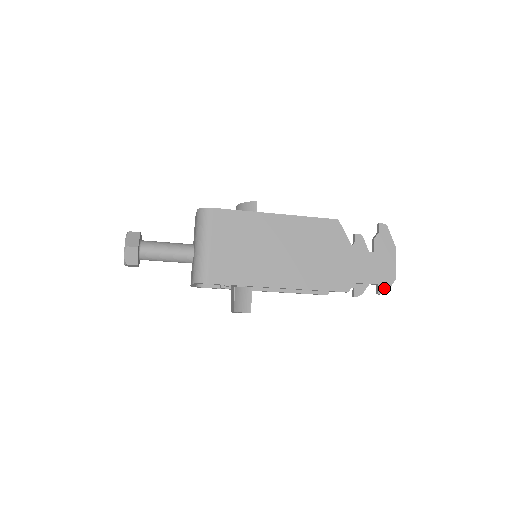
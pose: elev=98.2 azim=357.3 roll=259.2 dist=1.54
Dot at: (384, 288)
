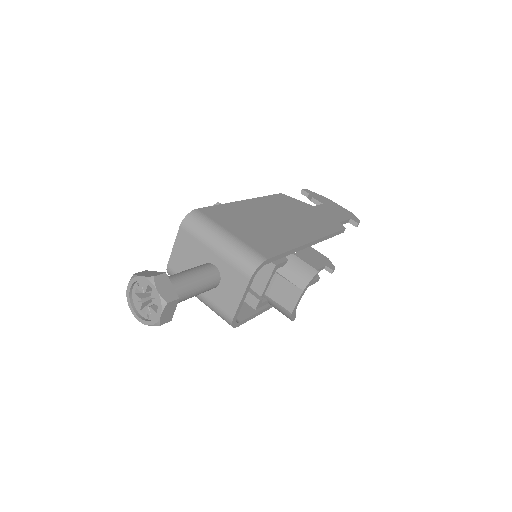
Dot at: (355, 219)
